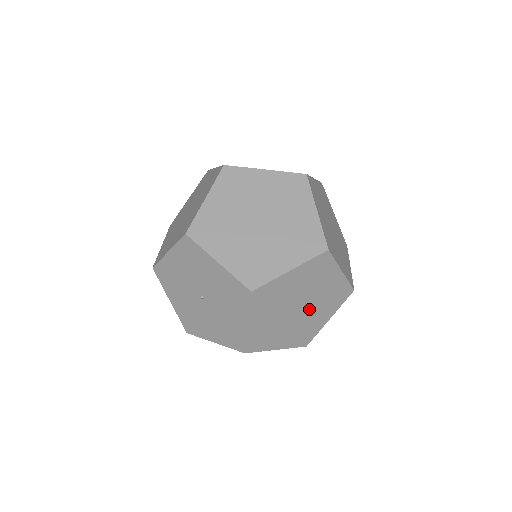
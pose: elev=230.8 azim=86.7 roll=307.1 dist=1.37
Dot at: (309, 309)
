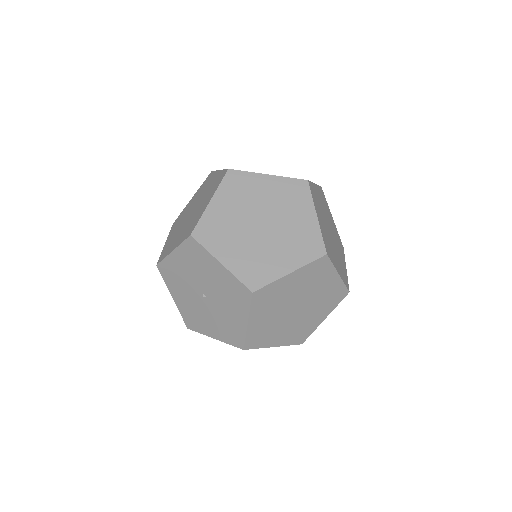
Dot at: (306, 309)
